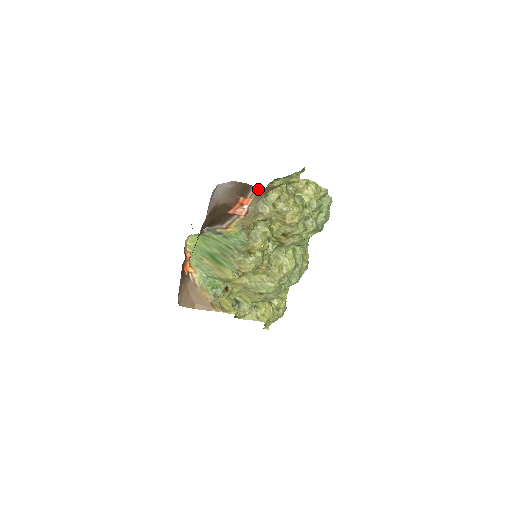
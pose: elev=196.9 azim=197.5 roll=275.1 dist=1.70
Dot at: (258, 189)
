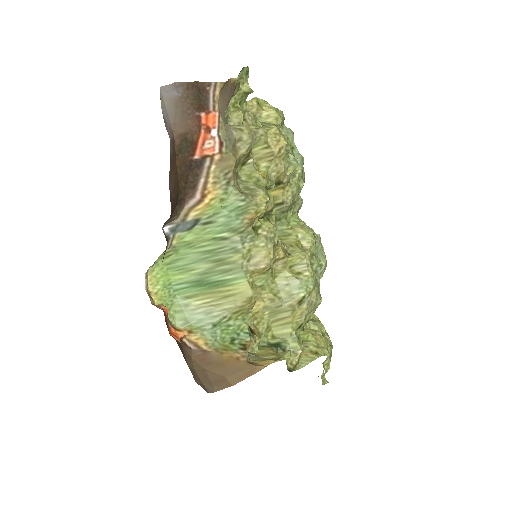
Dot at: (218, 87)
